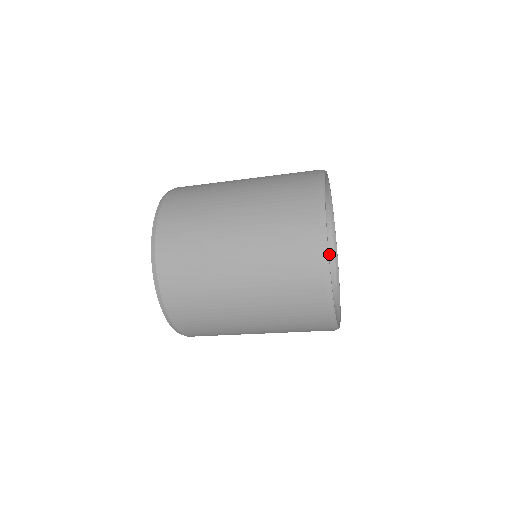
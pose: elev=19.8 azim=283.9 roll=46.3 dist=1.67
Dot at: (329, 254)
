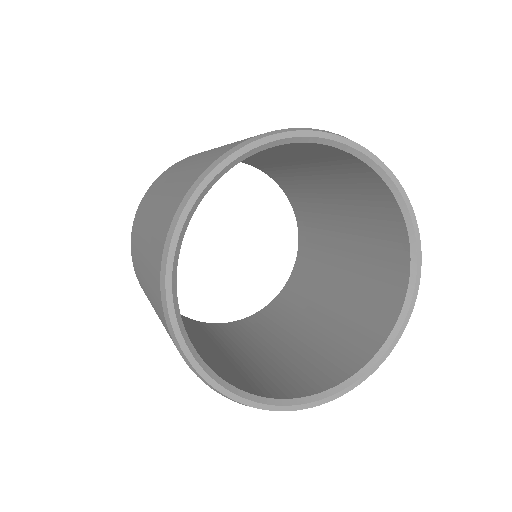
Dot at: (379, 185)
